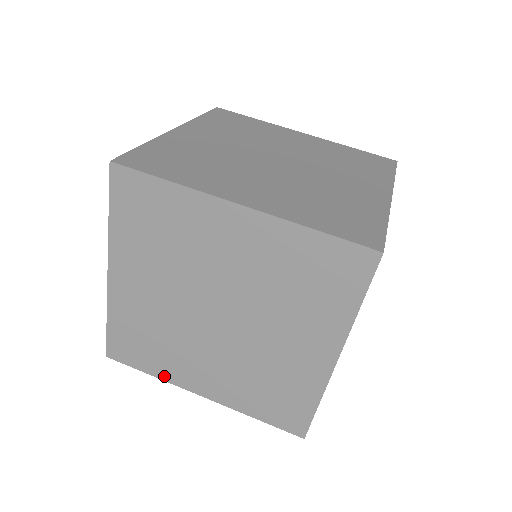
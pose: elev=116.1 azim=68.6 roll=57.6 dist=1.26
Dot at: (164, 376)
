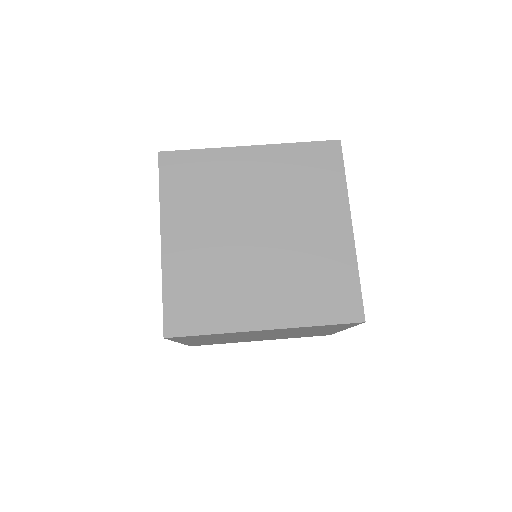
Dot at: (226, 327)
